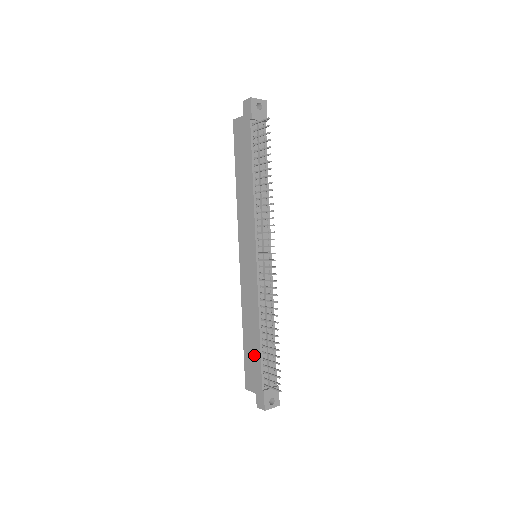
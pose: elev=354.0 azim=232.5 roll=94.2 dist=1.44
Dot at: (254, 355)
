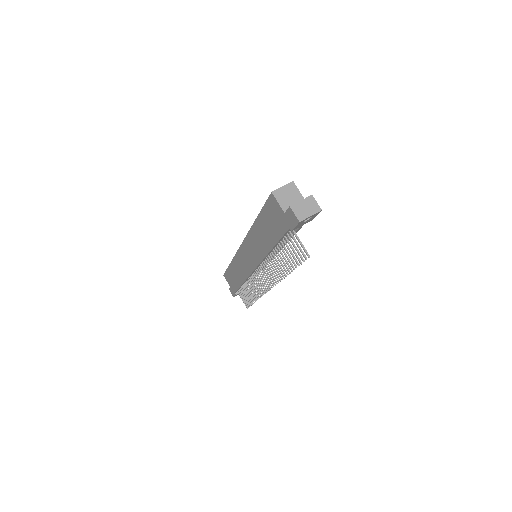
Dot at: (235, 281)
